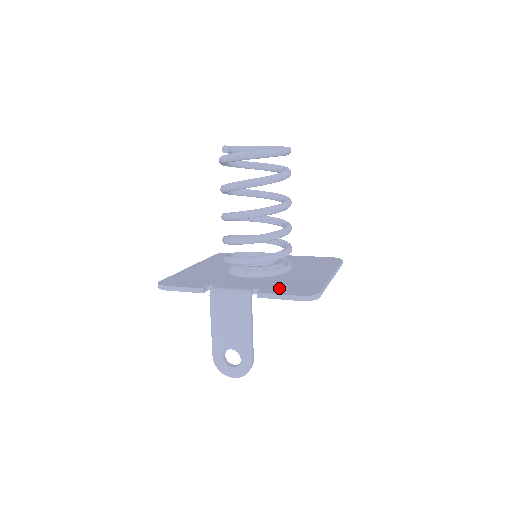
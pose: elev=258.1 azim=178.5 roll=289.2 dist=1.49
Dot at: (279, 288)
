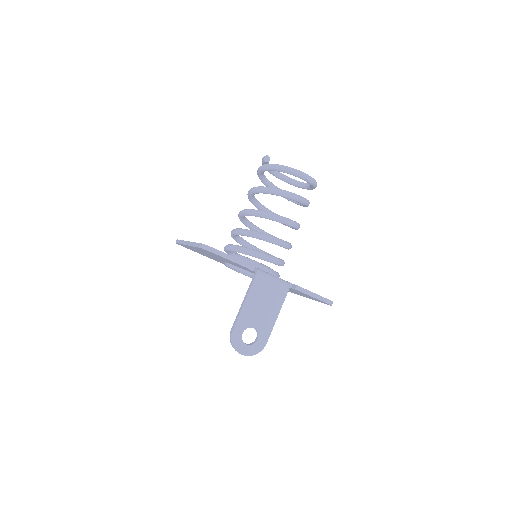
Dot at: occluded
